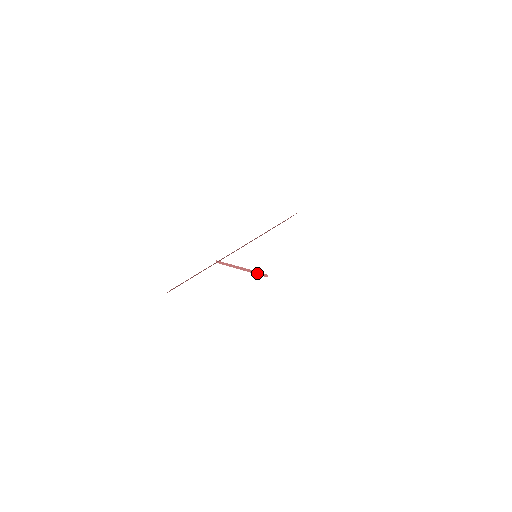
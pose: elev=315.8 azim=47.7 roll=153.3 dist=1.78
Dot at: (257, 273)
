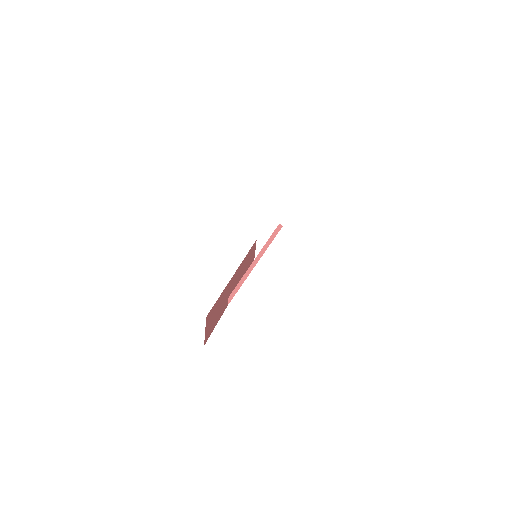
Dot at: (270, 240)
